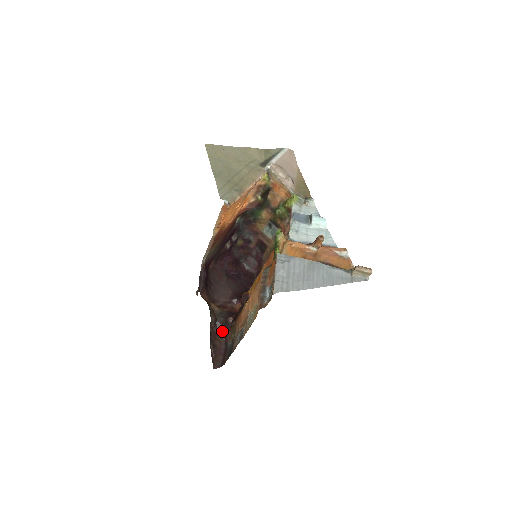
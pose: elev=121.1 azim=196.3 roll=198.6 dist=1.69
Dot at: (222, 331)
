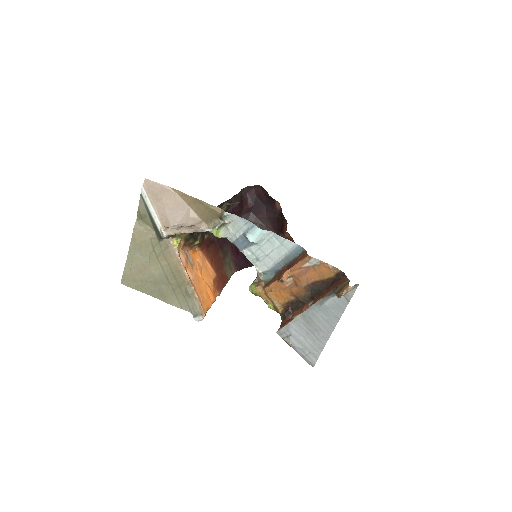
Dot at: occluded
